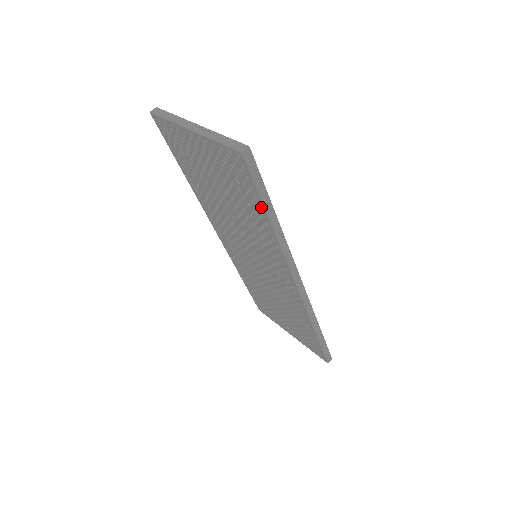
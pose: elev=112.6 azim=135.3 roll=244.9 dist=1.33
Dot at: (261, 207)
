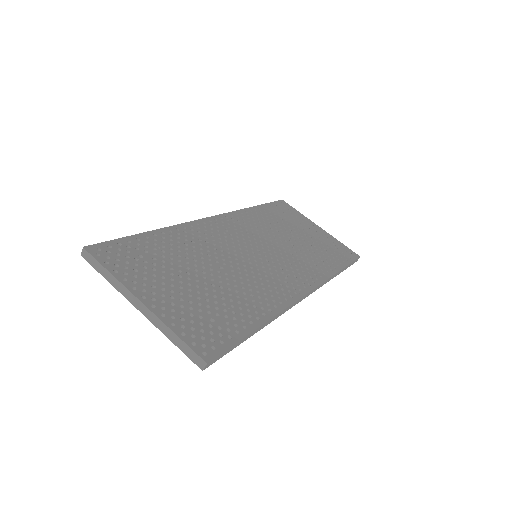
Dot at: occluded
